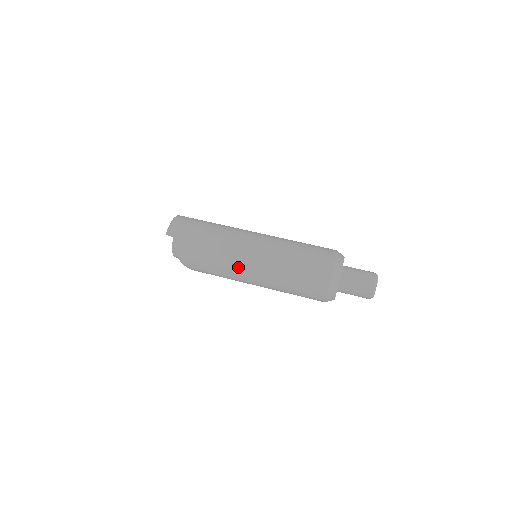
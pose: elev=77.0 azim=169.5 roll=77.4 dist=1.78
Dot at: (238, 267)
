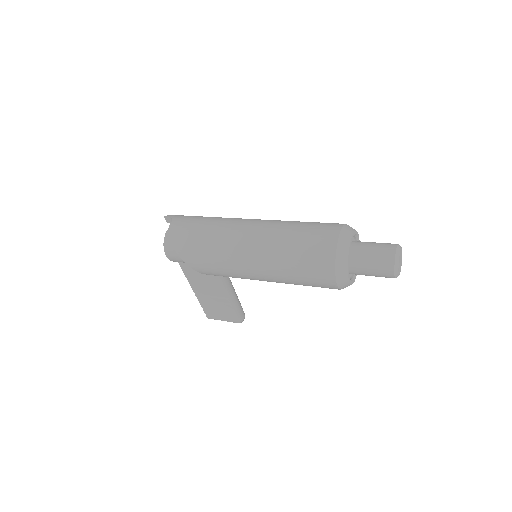
Dot at: (233, 232)
